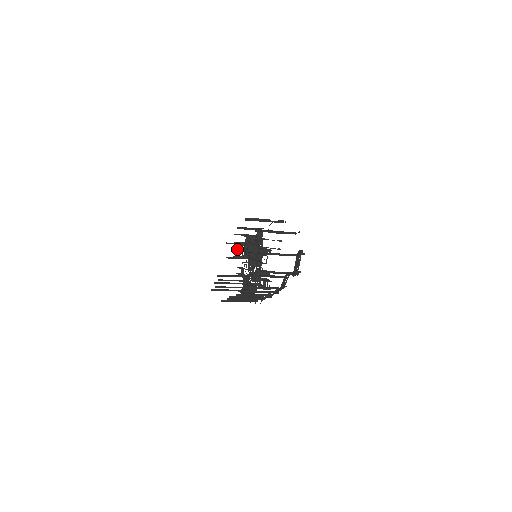
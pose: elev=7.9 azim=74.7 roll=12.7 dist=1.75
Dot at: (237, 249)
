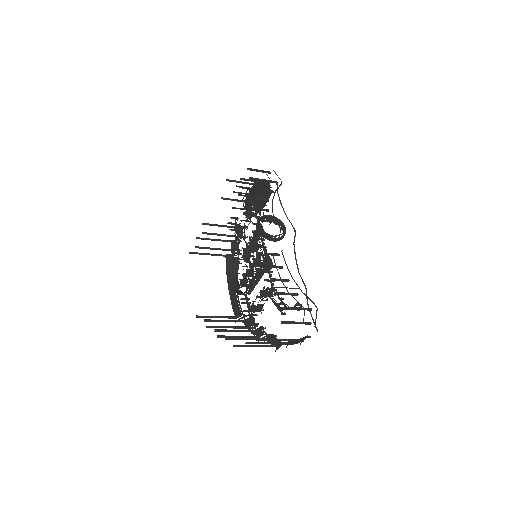
Dot at: (237, 201)
